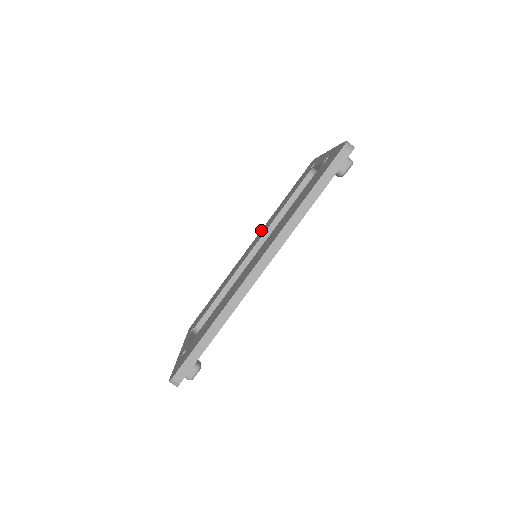
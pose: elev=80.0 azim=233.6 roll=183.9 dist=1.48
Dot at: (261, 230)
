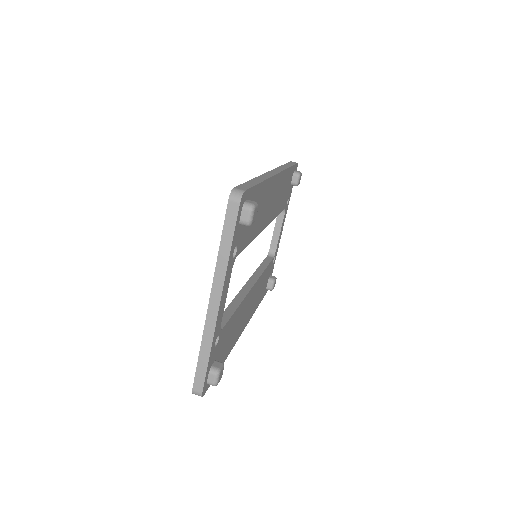
Dot at: occluded
